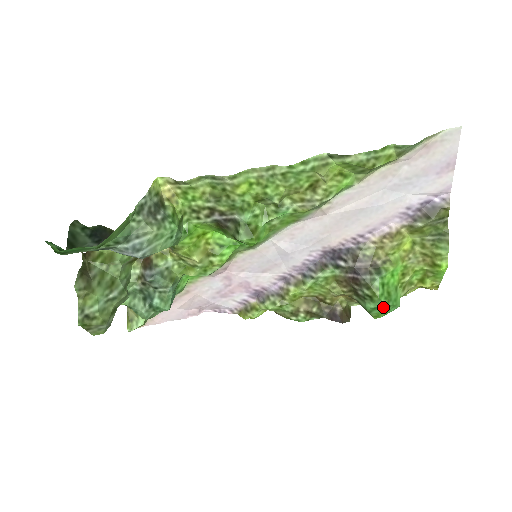
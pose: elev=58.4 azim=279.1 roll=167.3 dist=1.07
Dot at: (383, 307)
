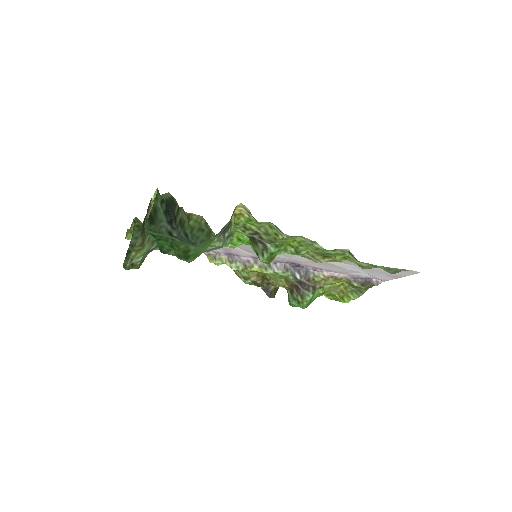
Dot at: occluded
